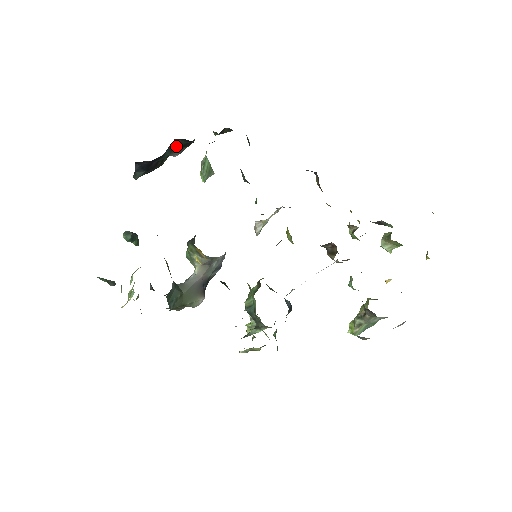
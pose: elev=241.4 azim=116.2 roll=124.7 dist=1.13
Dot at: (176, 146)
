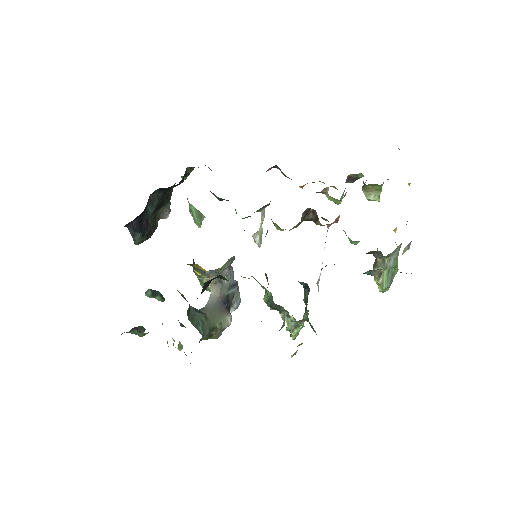
Dot at: (155, 201)
